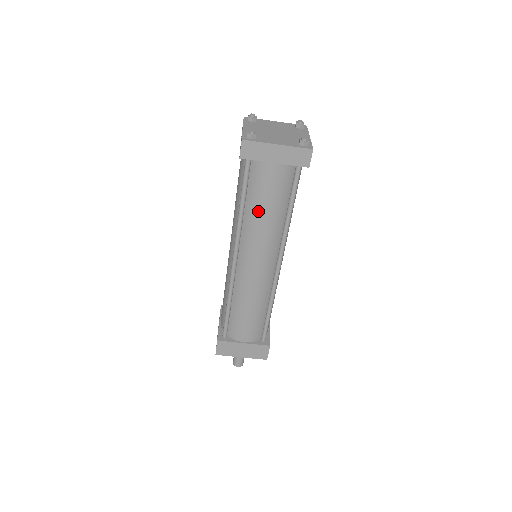
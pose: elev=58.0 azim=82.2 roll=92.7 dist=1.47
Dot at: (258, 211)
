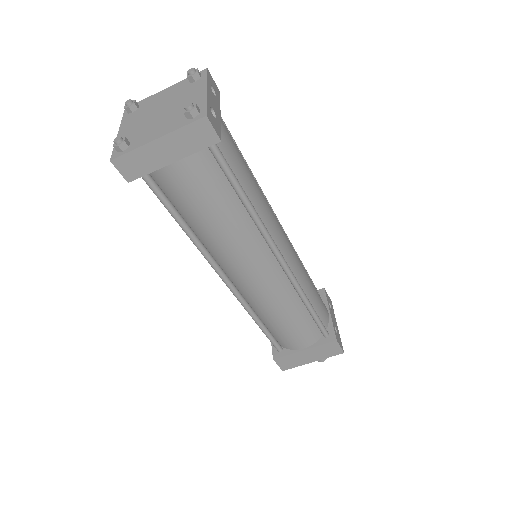
Dot at: (205, 223)
